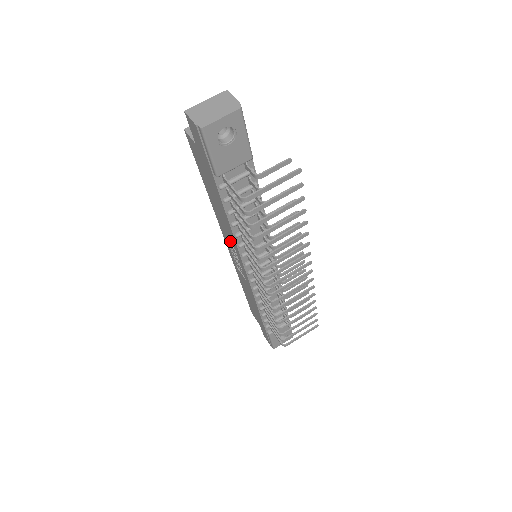
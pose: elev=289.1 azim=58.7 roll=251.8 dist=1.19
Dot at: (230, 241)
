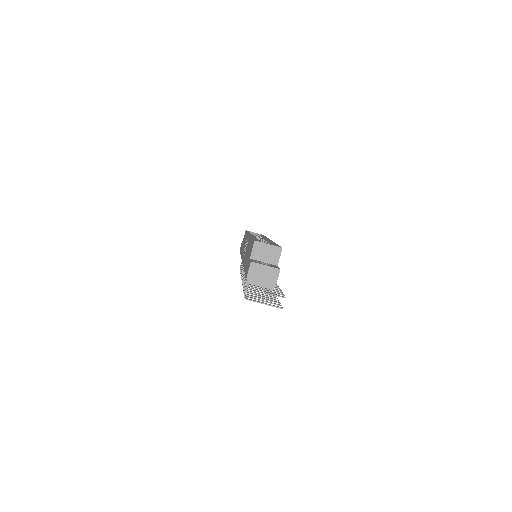
Dot at: occluded
